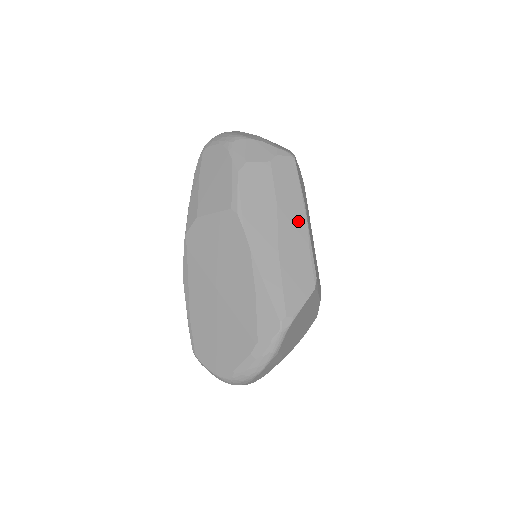
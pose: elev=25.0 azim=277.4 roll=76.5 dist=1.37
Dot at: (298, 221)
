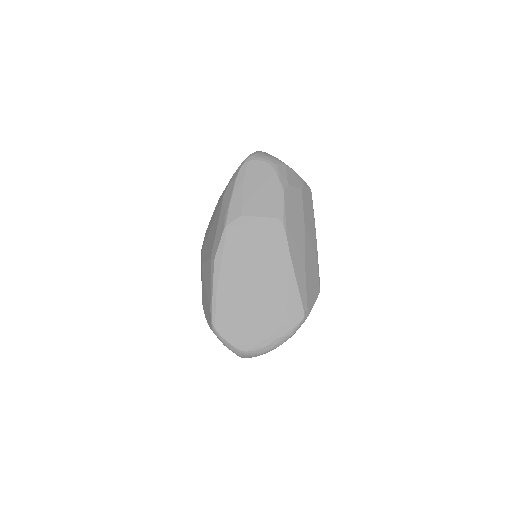
Dot at: (313, 240)
